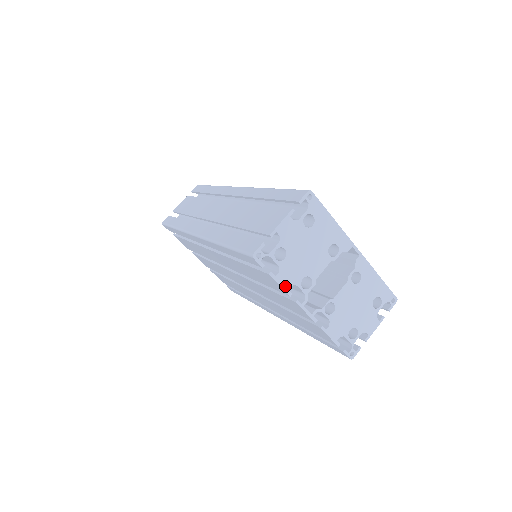
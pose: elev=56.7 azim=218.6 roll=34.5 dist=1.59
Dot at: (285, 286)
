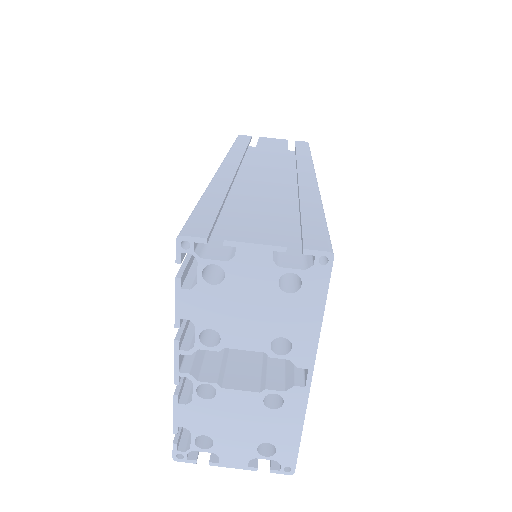
Dot at: (181, 311)
